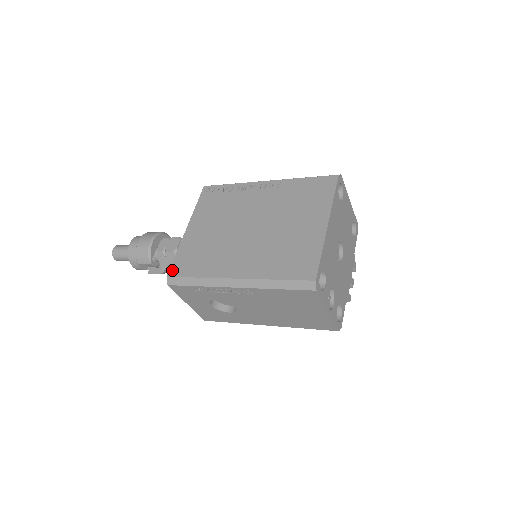
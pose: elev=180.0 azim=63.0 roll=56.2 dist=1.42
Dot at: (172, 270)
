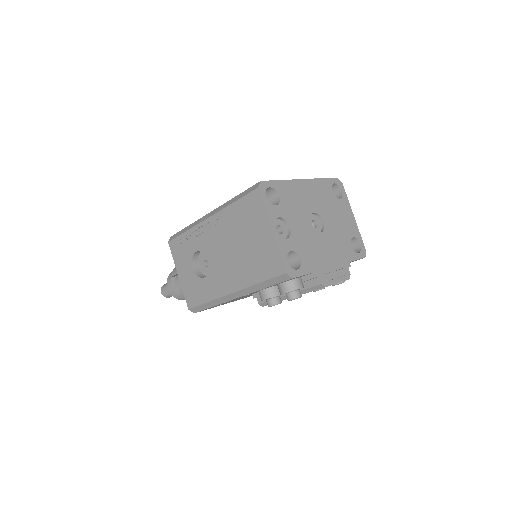
Dot at: occluded
